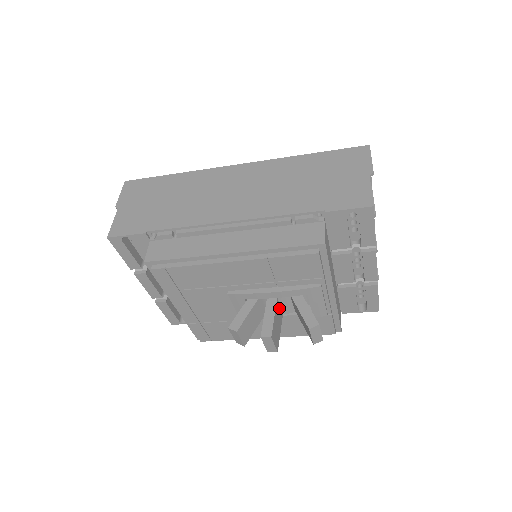
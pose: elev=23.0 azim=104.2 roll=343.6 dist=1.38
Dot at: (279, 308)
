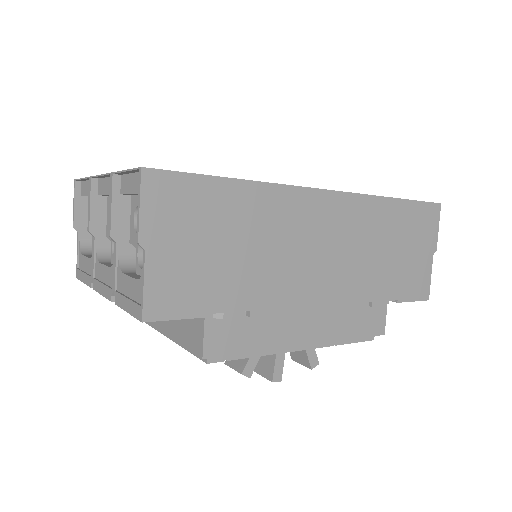
Dot at: occluded
